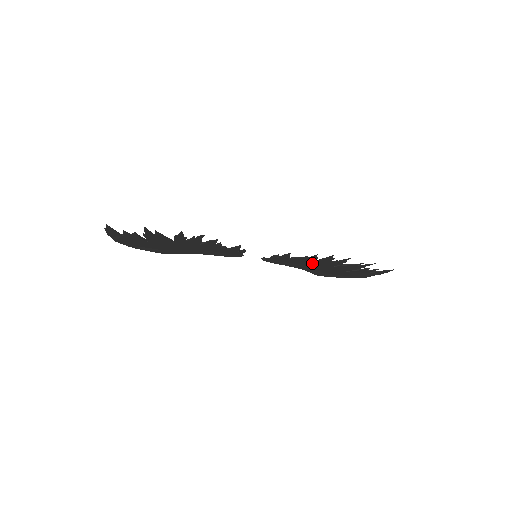
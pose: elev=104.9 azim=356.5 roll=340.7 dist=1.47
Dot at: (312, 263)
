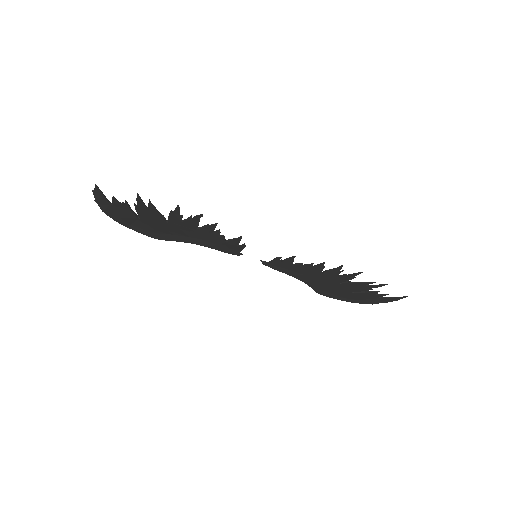
Dot at: (317, 275)
